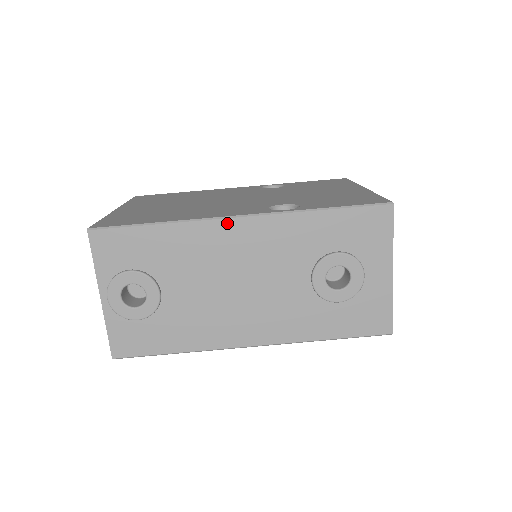
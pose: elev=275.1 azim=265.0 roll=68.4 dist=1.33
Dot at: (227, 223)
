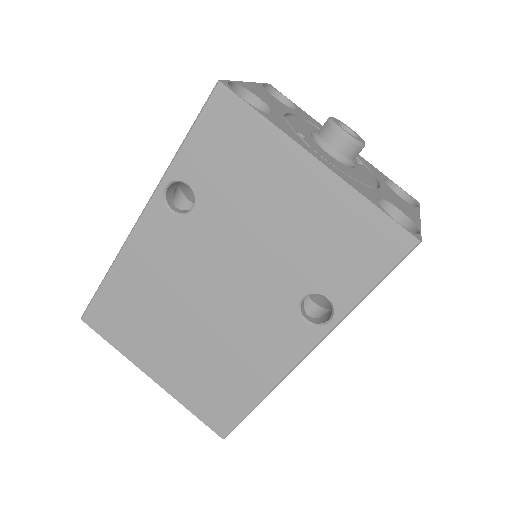
Dot at: (299, 363)
